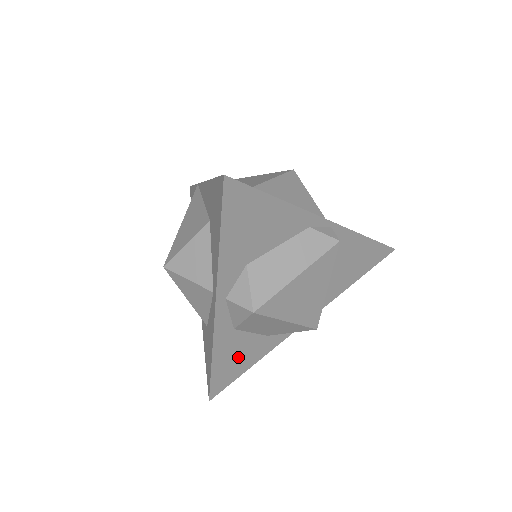
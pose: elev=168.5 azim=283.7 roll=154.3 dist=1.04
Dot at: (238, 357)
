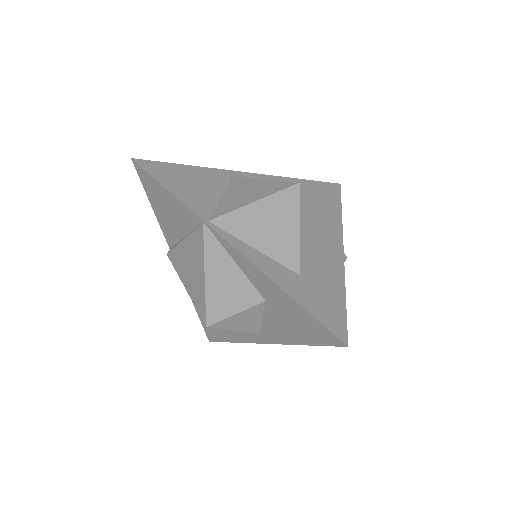
Dot at: occluded
